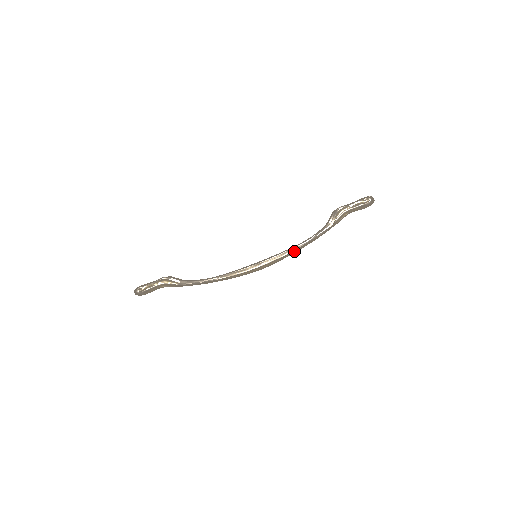
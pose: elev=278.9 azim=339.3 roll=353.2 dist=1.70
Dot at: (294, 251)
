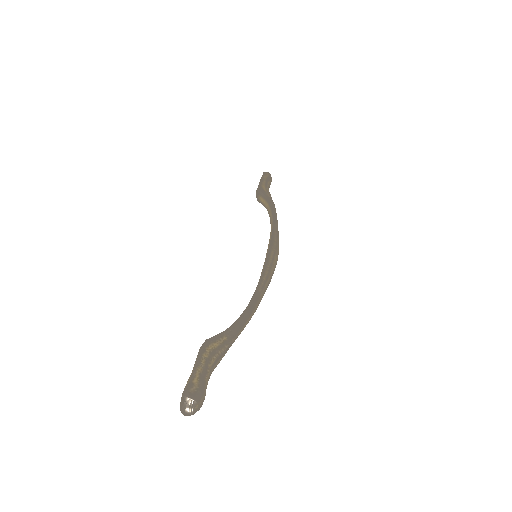
Dot at: (277, 228)
